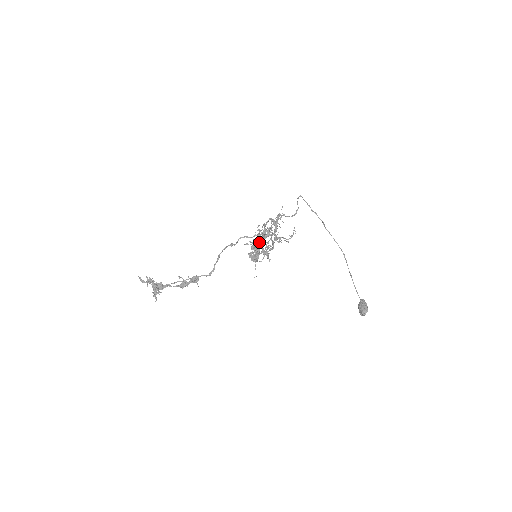
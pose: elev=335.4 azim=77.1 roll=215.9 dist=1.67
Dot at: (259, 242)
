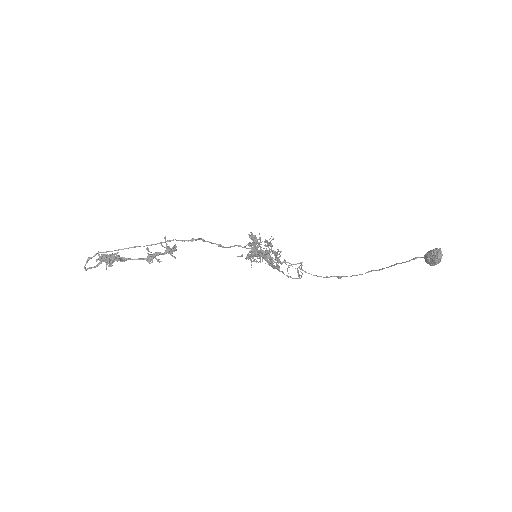
Dot at: (255, 236)
